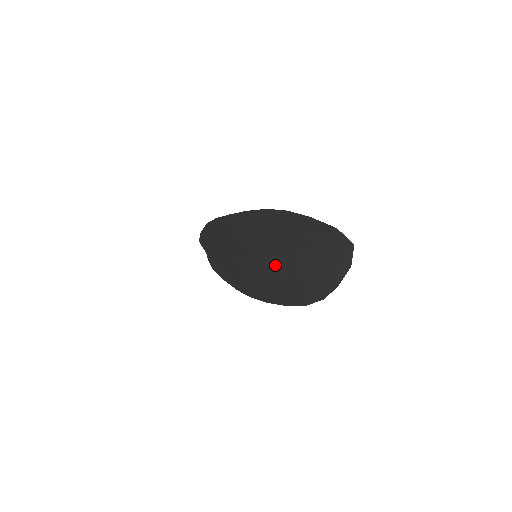
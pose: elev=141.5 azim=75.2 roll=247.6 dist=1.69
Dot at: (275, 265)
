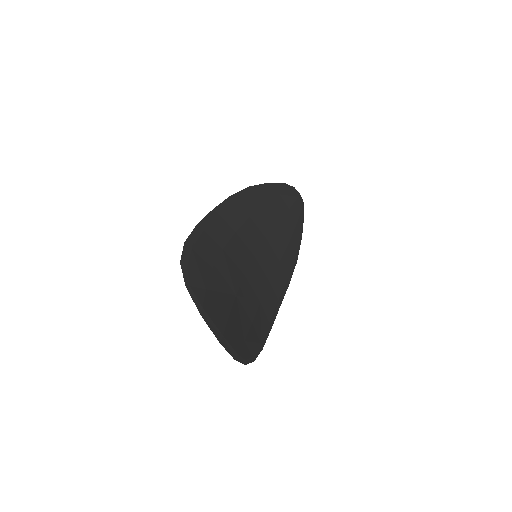
Dot at: occluded
